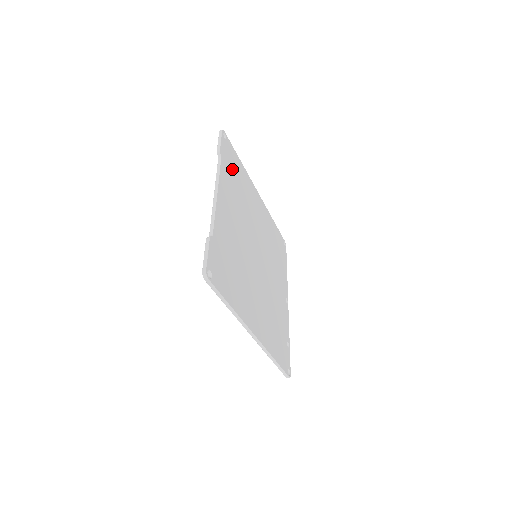
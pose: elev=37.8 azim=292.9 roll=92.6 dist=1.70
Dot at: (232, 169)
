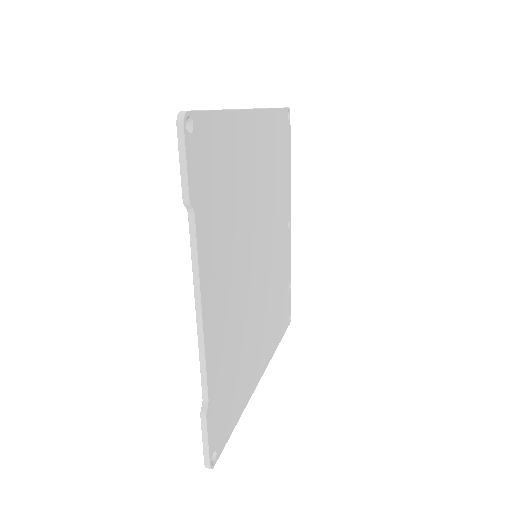
Dot at: (213, 182)
